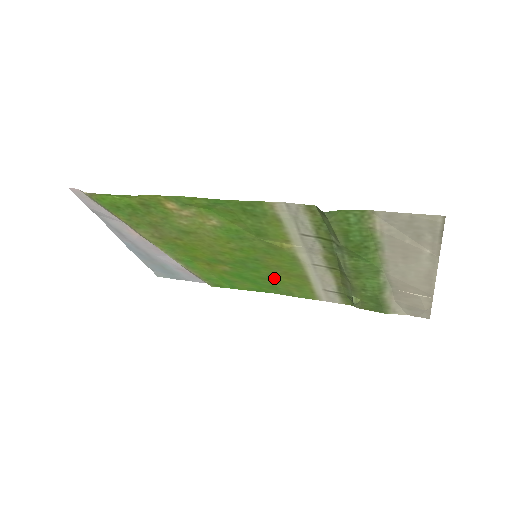
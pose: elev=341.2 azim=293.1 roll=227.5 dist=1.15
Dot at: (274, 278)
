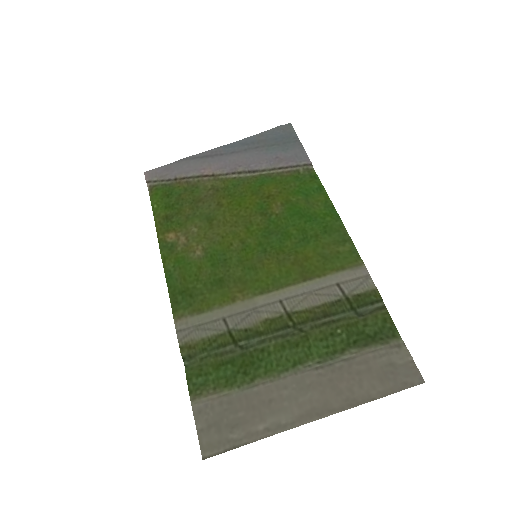
Dot at: (305, 244)
